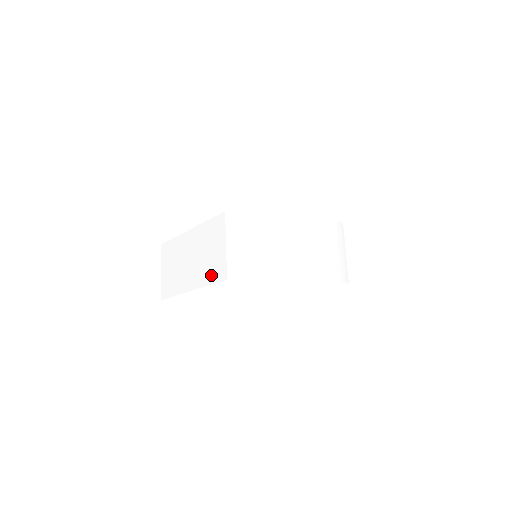
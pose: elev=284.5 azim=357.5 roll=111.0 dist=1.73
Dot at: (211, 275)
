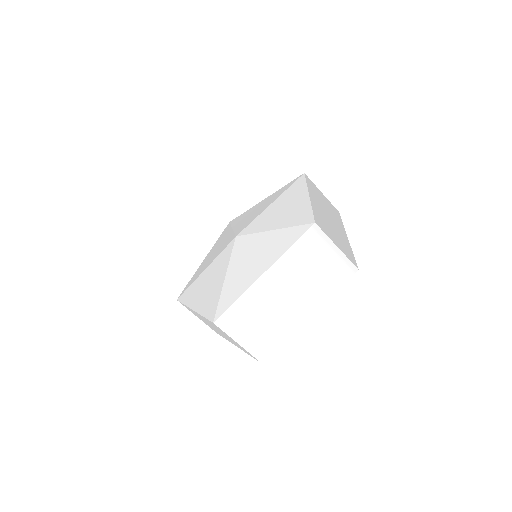
Dot at: occluded
